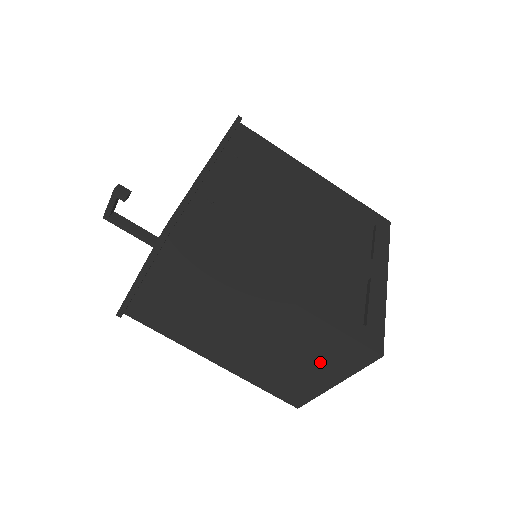
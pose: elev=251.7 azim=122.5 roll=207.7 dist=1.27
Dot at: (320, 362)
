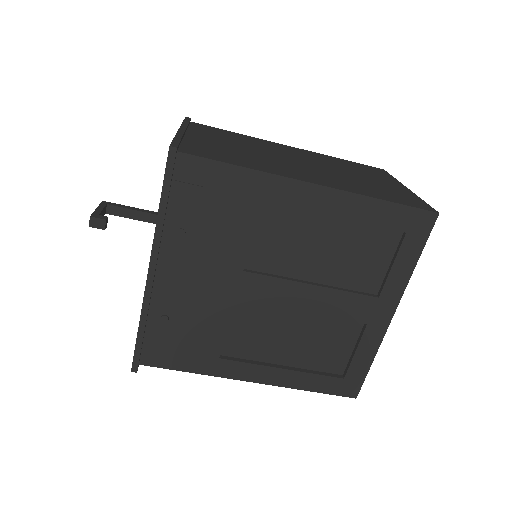
Dot at: occluded
